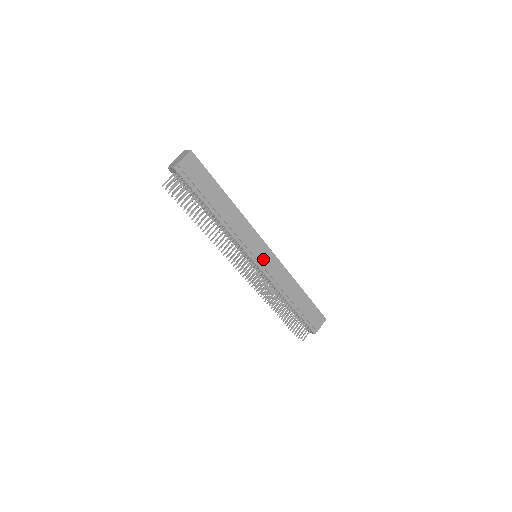
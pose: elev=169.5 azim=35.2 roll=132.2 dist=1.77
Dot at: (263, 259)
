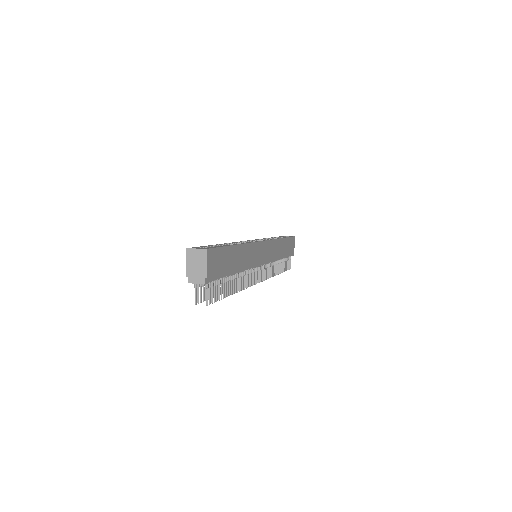
Dot at: (265, 255)
